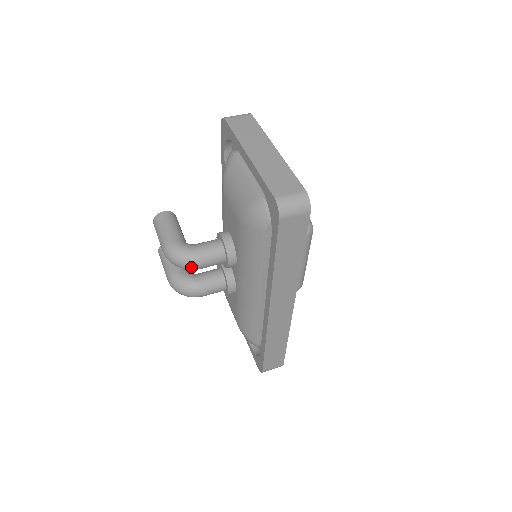
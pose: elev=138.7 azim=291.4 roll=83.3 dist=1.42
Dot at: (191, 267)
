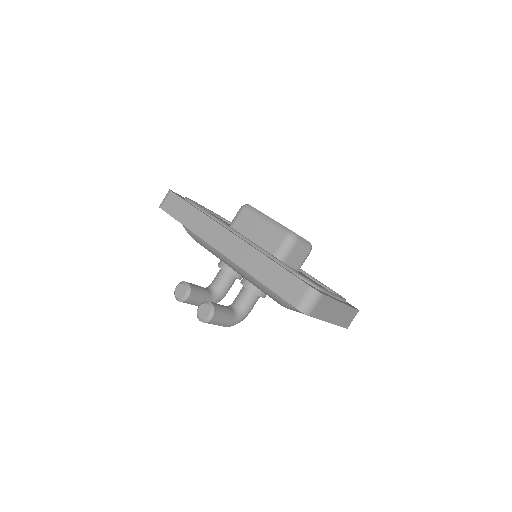
Dot at: occluded
